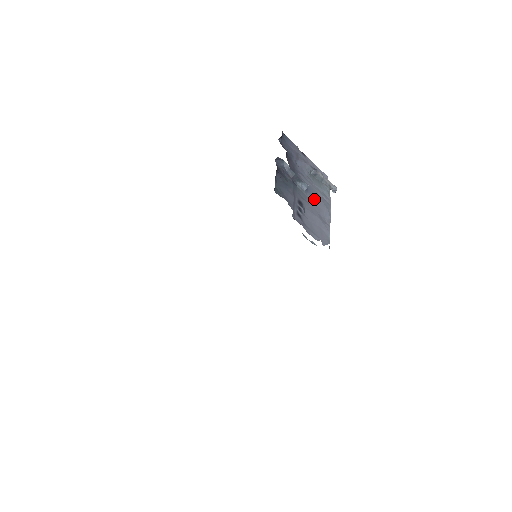
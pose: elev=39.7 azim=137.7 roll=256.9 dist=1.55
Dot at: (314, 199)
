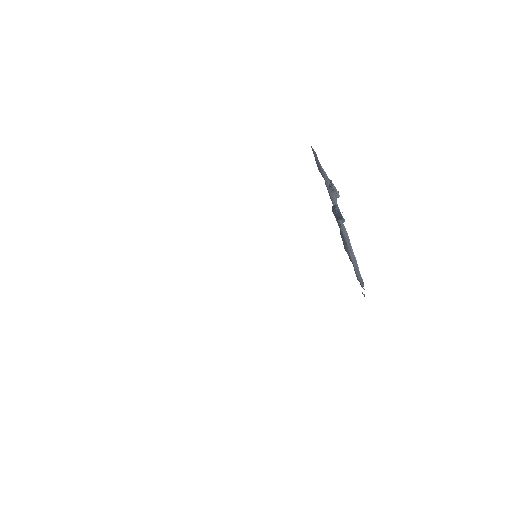
Dot at: (342, 228)
